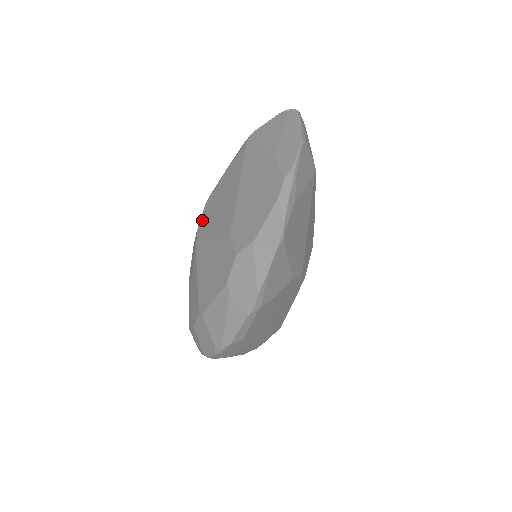
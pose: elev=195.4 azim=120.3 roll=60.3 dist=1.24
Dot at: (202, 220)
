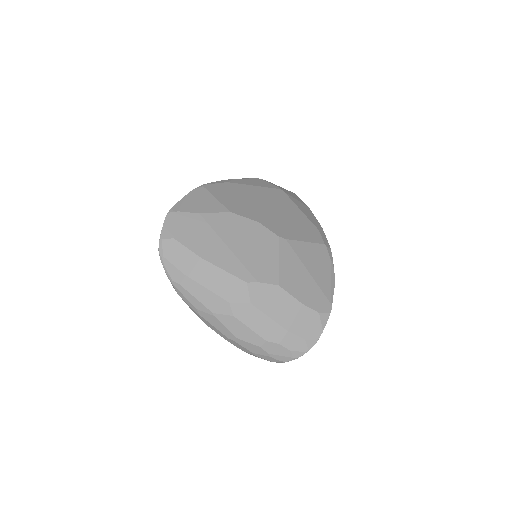
Dot at: occluded
